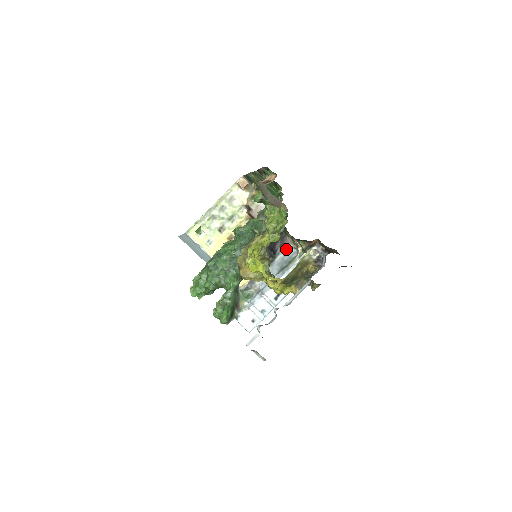
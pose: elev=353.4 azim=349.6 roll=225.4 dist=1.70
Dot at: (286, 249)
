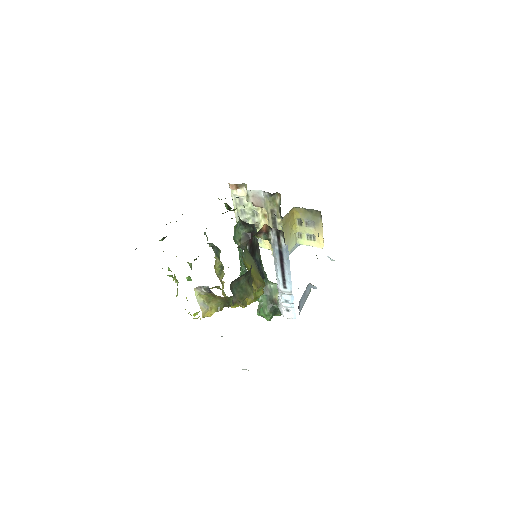
Dot at: (282, 228)
